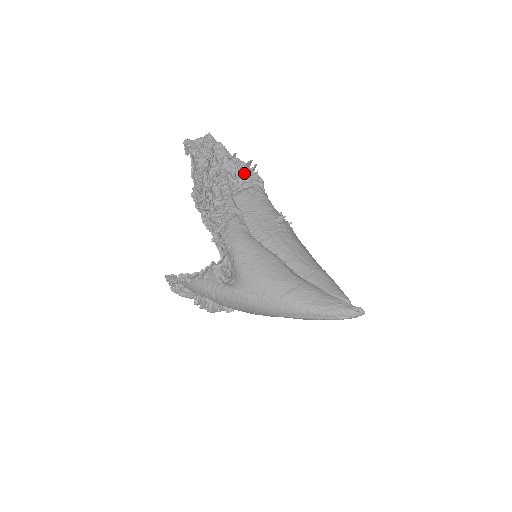
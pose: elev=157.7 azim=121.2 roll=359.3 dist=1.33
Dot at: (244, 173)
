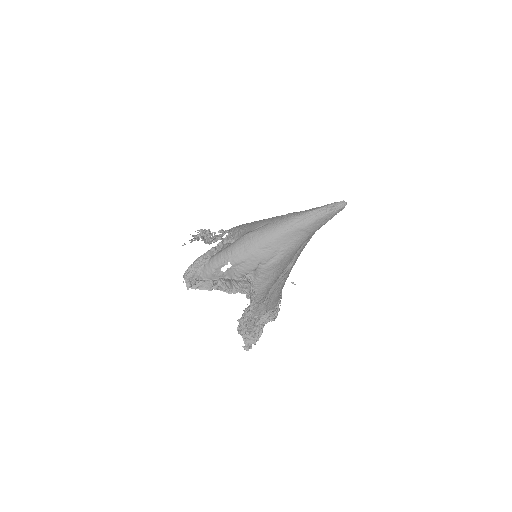
Dot at: occluded
